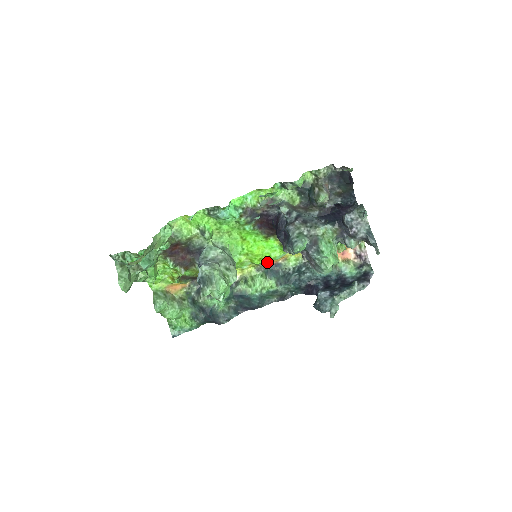
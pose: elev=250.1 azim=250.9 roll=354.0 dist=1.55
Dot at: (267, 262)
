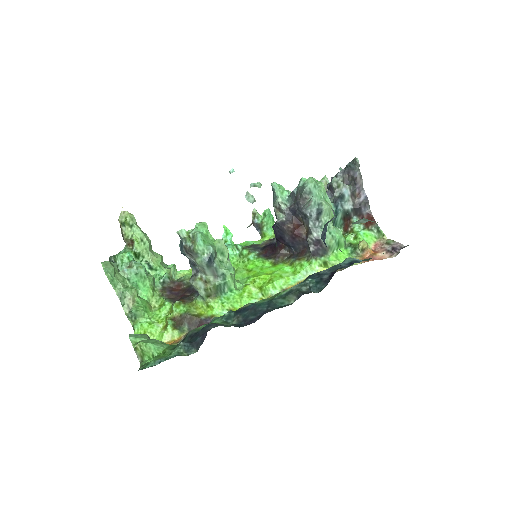
Dot at: occluded
